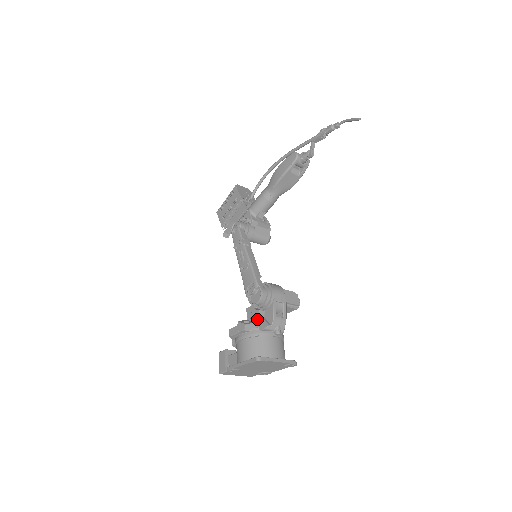
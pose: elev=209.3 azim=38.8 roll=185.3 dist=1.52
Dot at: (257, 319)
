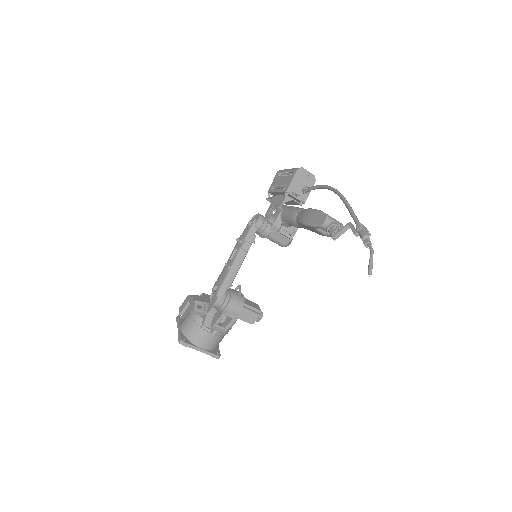
Dot at: (207, 312)
